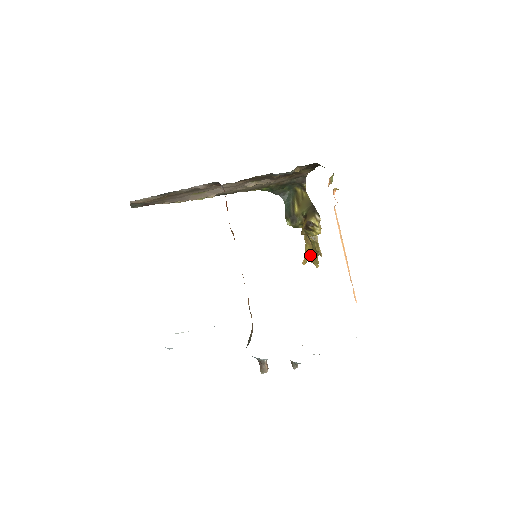
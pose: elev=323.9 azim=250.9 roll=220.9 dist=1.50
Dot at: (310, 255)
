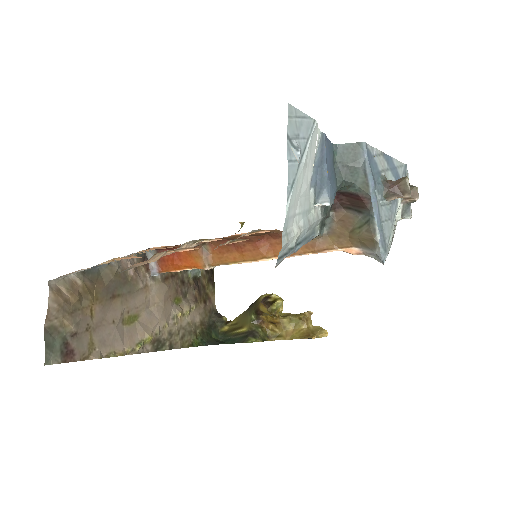
Dot at: (306, 332)
